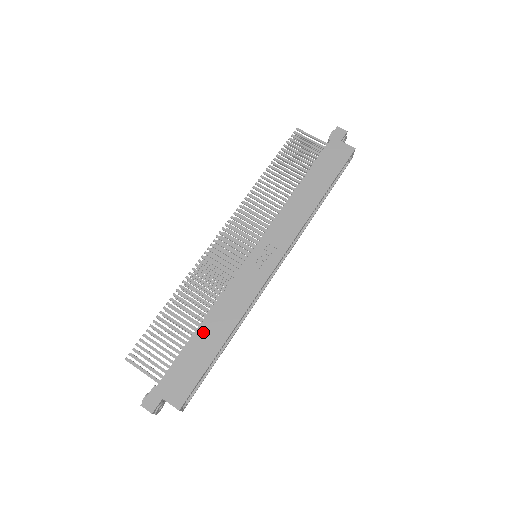
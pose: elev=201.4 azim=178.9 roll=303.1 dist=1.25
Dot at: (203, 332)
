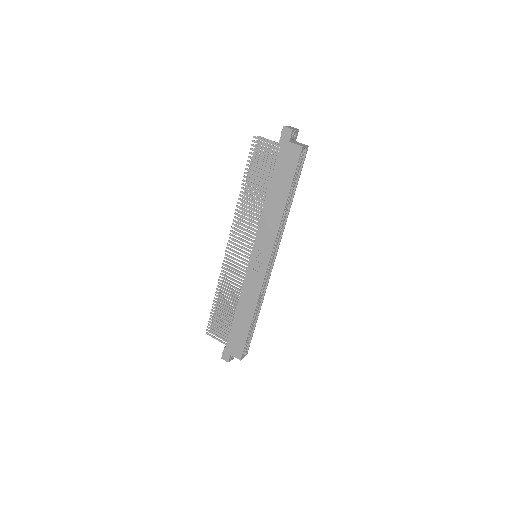
Dot at: (238, 316)
